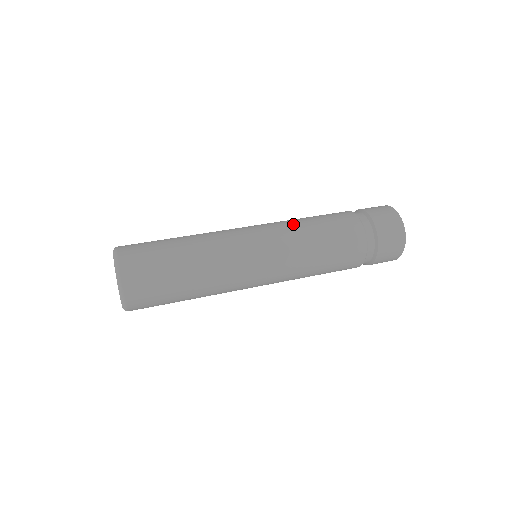
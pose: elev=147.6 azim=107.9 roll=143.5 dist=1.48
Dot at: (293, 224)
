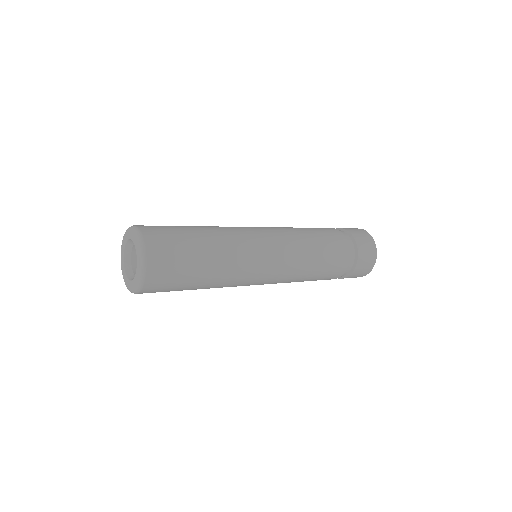
Dot at: occluded
